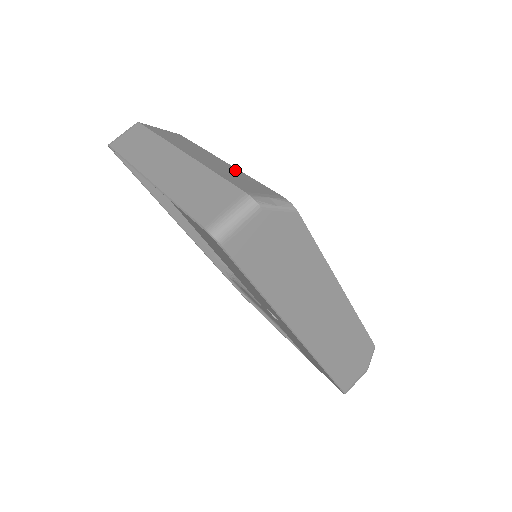
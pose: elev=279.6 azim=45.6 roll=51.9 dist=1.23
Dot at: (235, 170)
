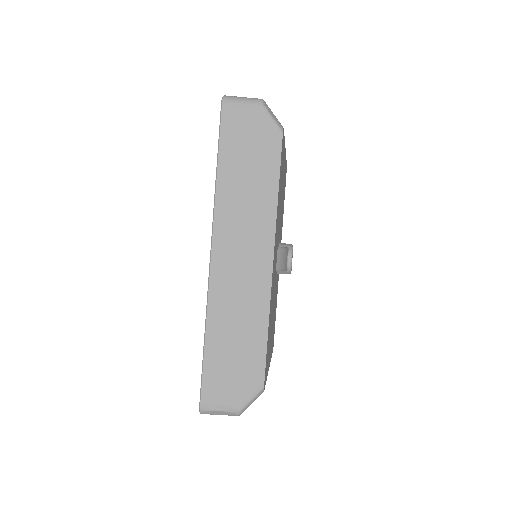
Dot at: occluded
